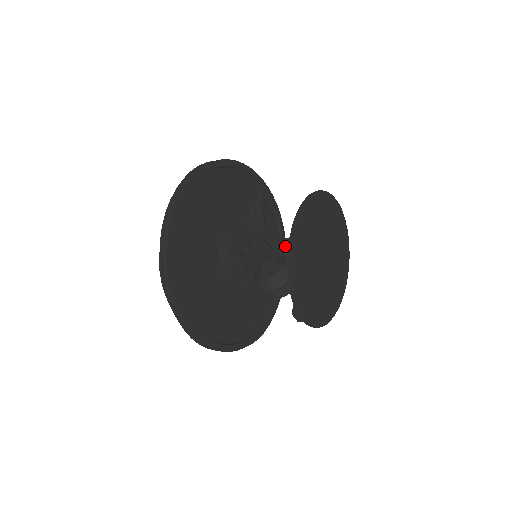
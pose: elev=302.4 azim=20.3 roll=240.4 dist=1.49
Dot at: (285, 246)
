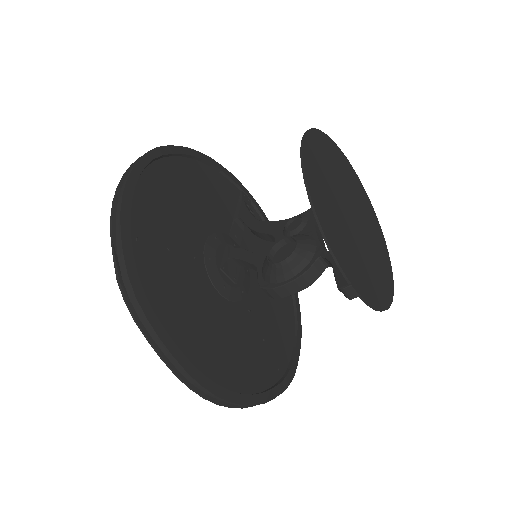
Dot at: (293, 225)
